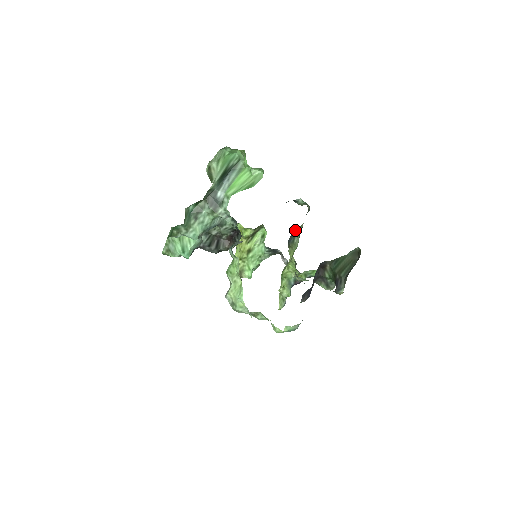
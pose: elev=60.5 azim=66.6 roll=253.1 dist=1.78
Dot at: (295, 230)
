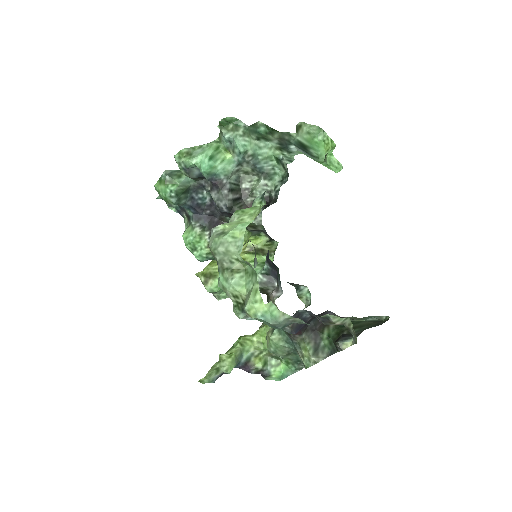
Dot at: occluded
